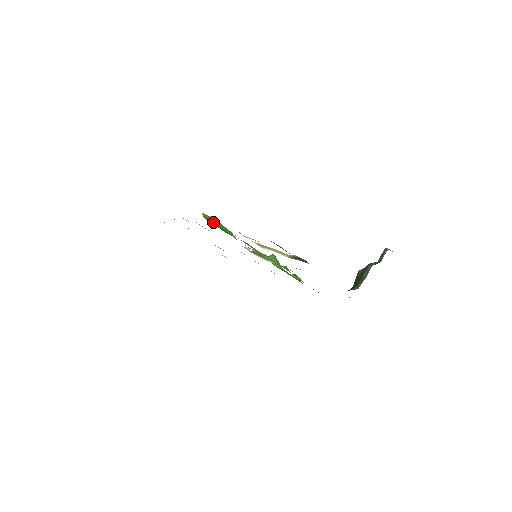
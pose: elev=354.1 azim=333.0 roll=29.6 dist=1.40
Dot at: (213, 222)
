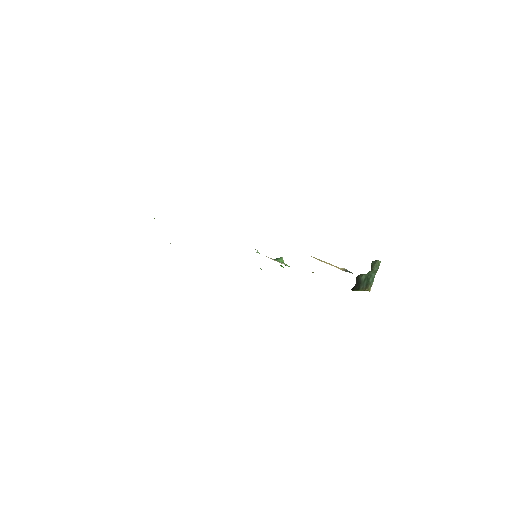
Dot at: occluded
